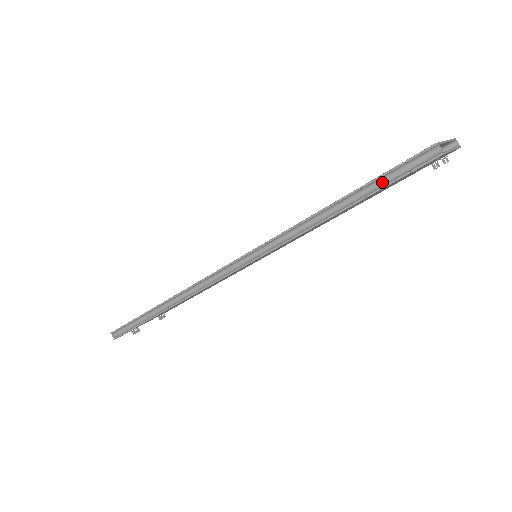
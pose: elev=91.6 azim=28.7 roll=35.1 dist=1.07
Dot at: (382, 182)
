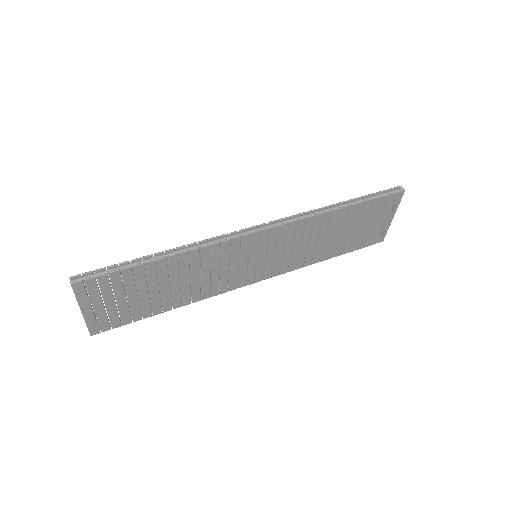
Dot at: (375, 196)
